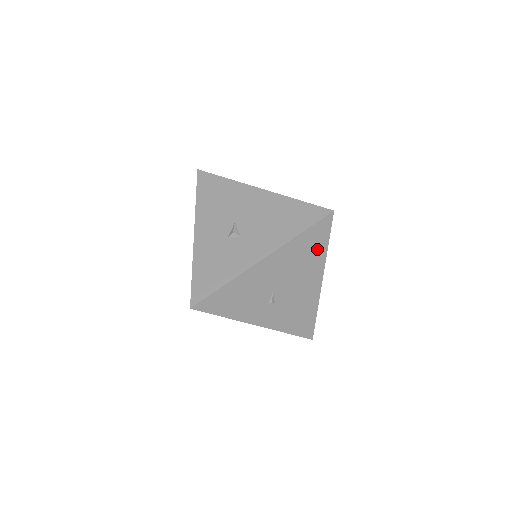
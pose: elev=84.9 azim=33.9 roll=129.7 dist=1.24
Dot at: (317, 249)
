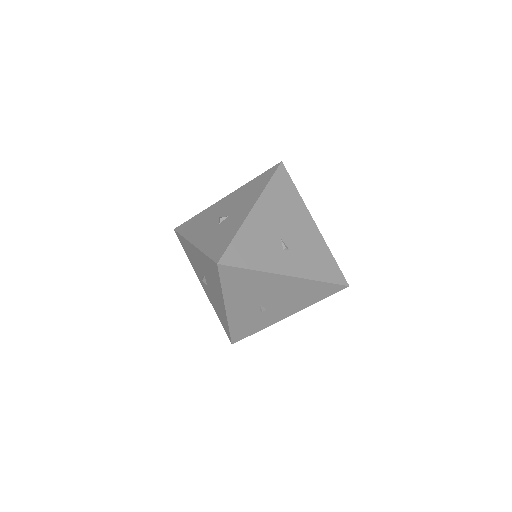
Dot at: (291, 194)
